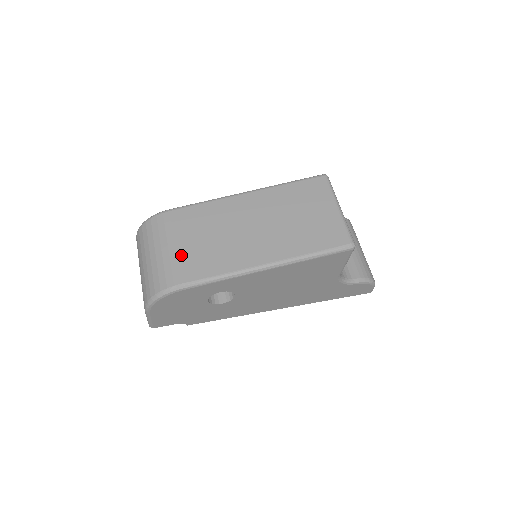
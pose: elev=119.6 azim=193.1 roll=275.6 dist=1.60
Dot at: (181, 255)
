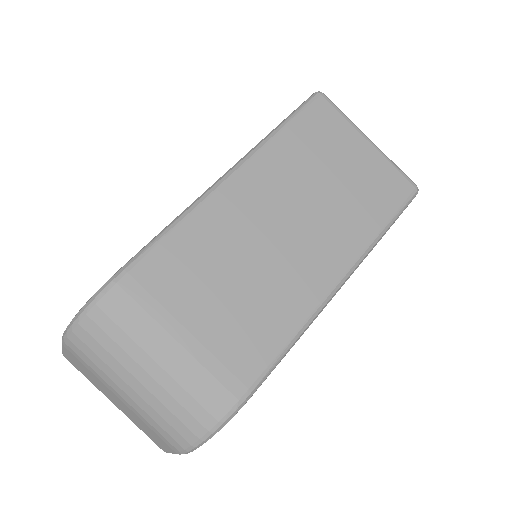
Dot at: (211, 342)
